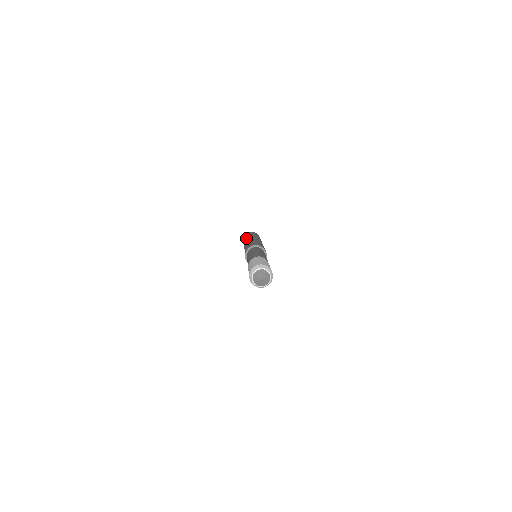
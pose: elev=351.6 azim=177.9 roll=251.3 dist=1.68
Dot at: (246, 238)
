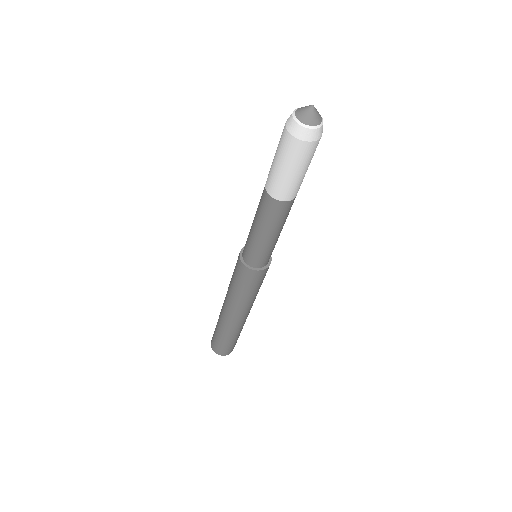
Dot at: (217, 322)
